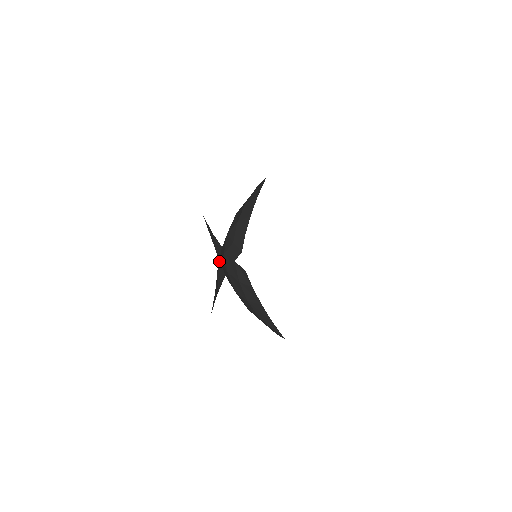
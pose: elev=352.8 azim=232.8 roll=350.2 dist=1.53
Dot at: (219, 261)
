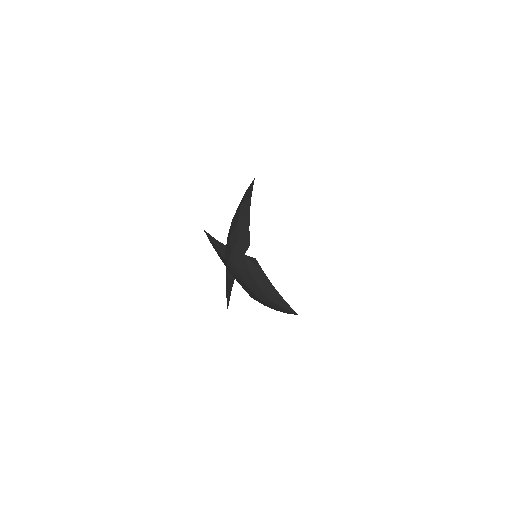
Dot at: occluded
